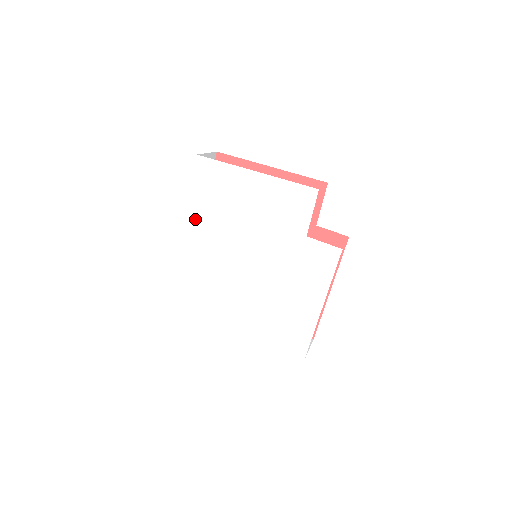
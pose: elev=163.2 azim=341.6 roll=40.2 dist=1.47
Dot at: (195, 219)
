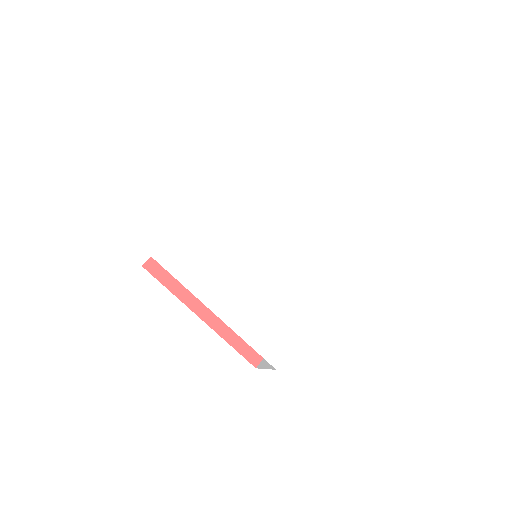
Dot at: (235, 188)
